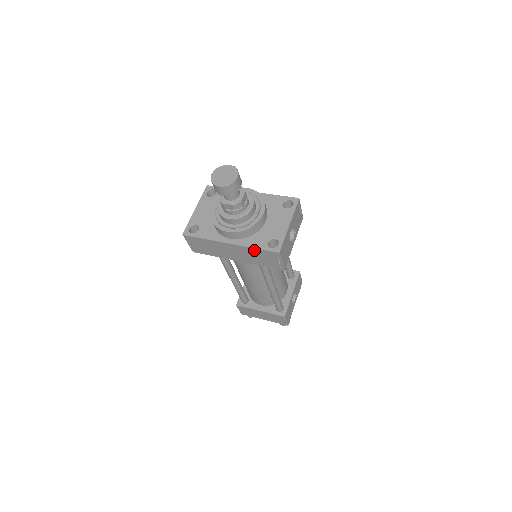
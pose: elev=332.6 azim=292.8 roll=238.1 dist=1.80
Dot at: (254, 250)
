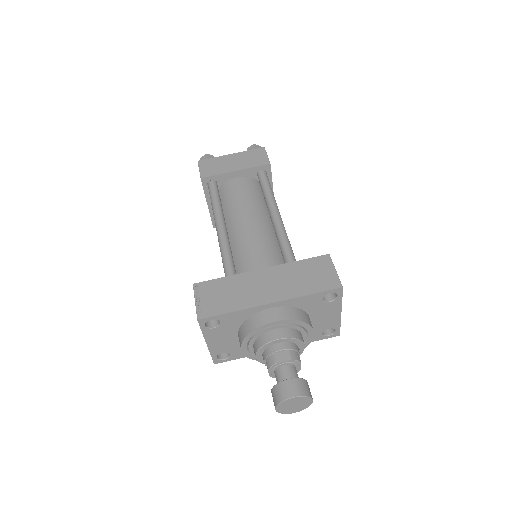
Dot at: occluded
